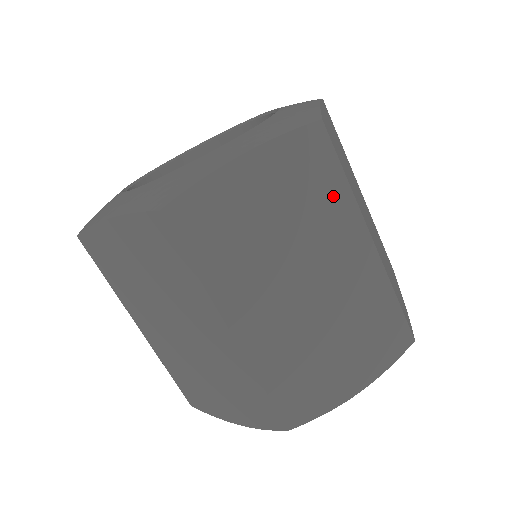
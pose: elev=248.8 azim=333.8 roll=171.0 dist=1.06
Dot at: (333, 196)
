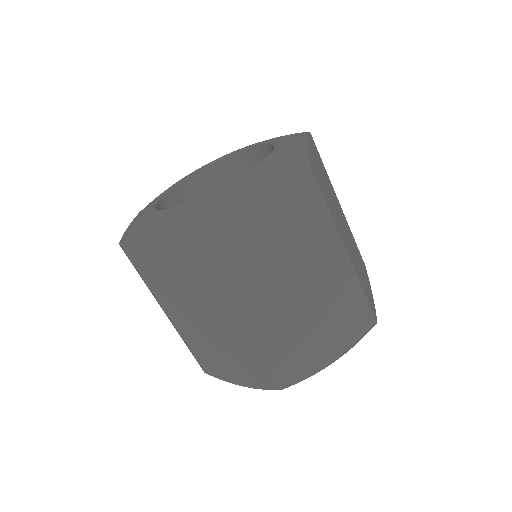
Dot at: (208, 281)
